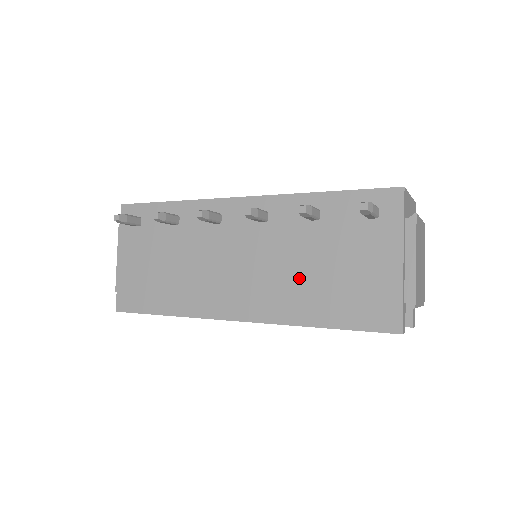
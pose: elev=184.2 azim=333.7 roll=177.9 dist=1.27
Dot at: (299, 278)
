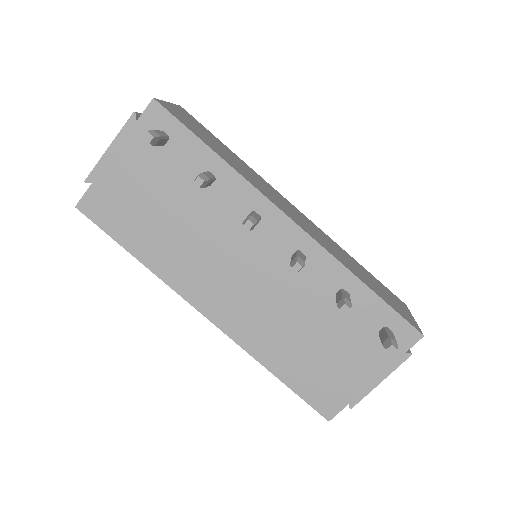
Dot at: (288, 330)
